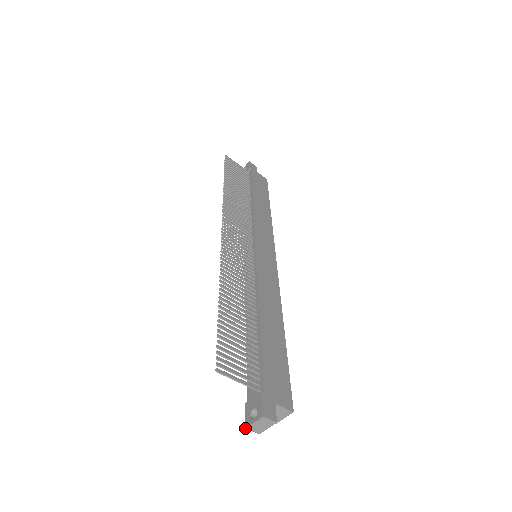
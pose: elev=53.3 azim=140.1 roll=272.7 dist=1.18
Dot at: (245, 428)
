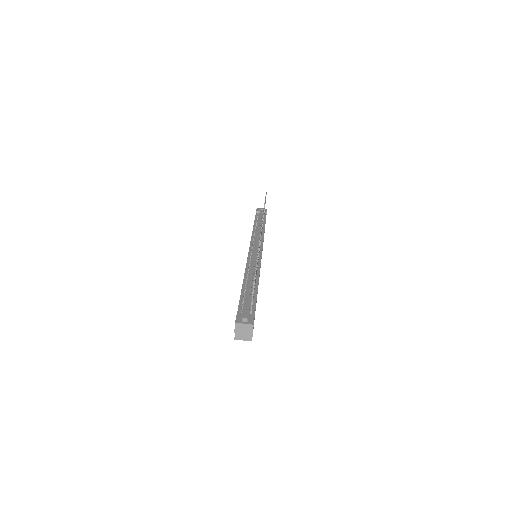
Dot at: (235, 322)
